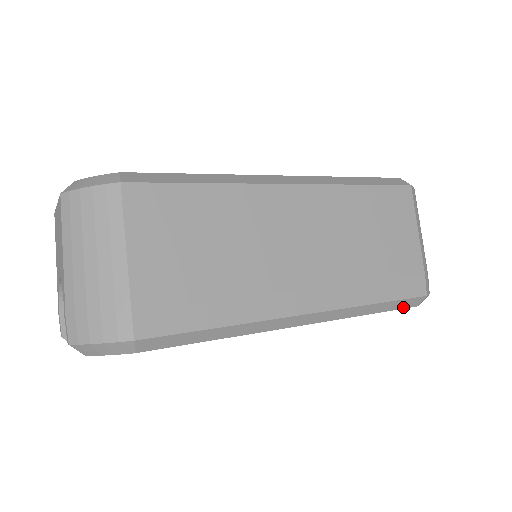
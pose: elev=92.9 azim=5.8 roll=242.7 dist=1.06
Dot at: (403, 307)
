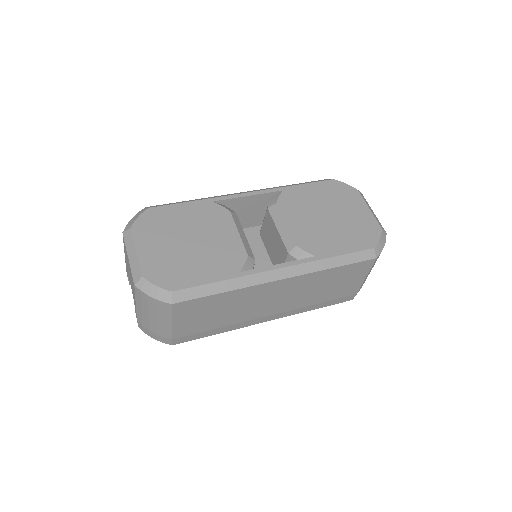
Dot at: occluded
